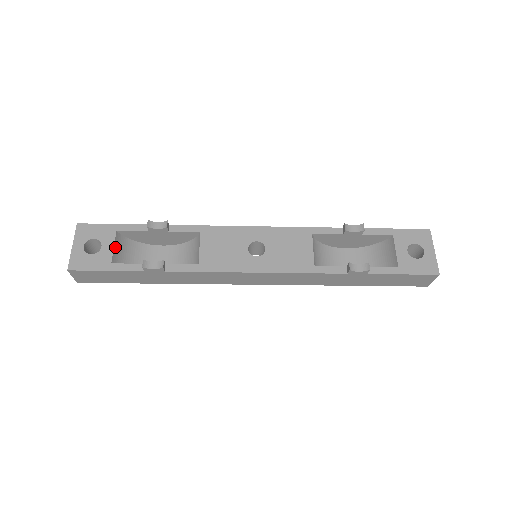
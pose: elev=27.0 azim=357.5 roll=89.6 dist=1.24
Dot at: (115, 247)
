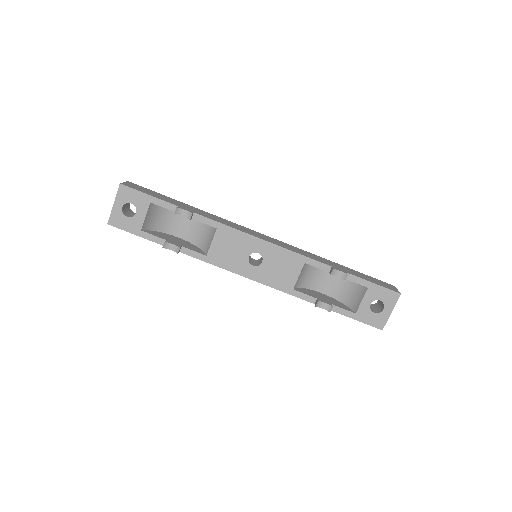
Dot at: (147, 216)
